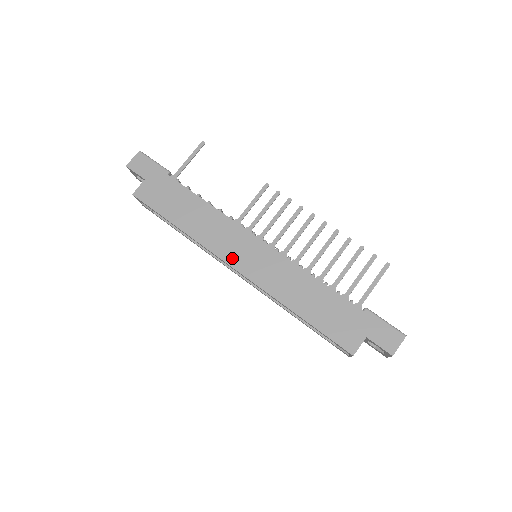
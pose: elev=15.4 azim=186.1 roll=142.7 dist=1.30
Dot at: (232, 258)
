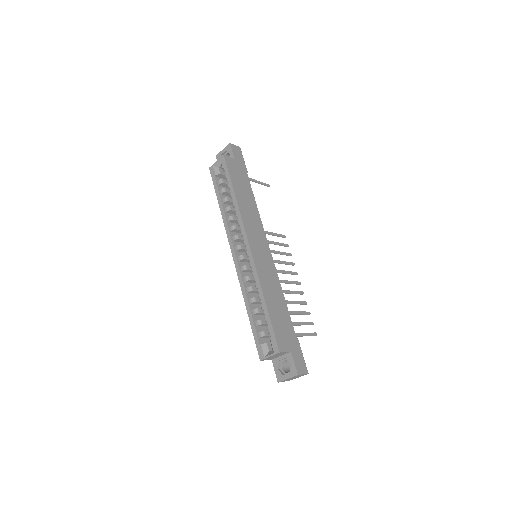
Dot at: (252, 239)
